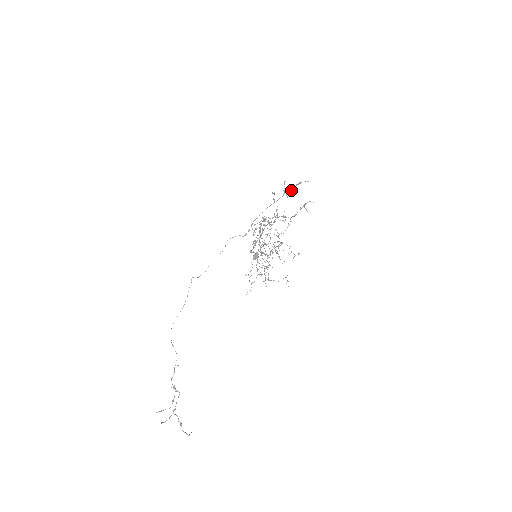
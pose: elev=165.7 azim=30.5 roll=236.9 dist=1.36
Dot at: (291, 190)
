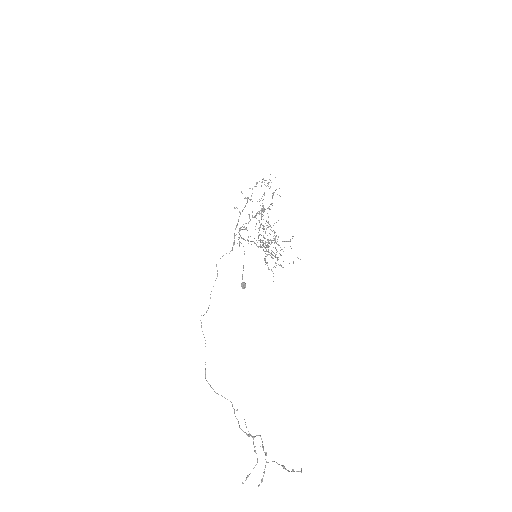
Dot at: occluded
